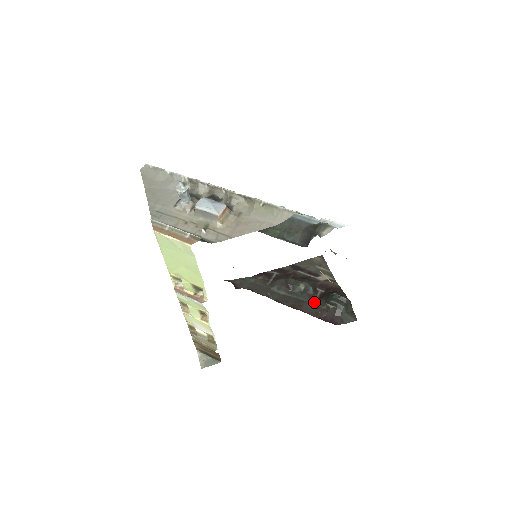
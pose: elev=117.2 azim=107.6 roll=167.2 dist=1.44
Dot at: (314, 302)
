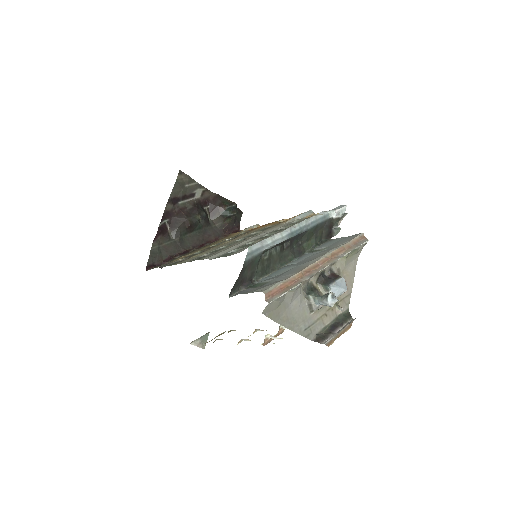
Dot at: (212, 223)
